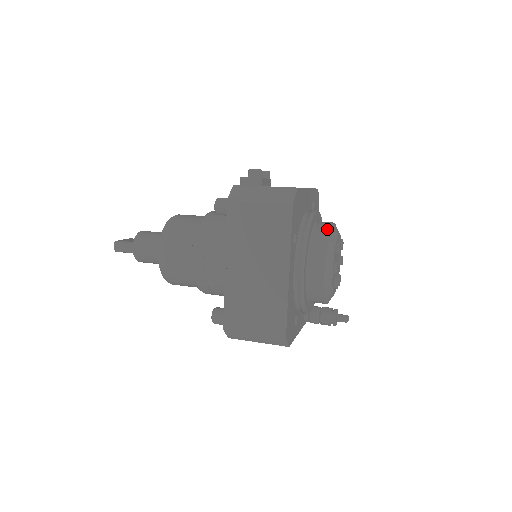
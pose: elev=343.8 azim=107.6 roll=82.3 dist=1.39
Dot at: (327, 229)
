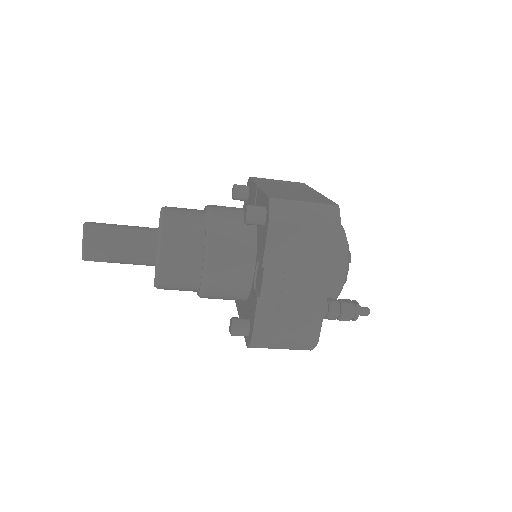
Dot at: occluded
